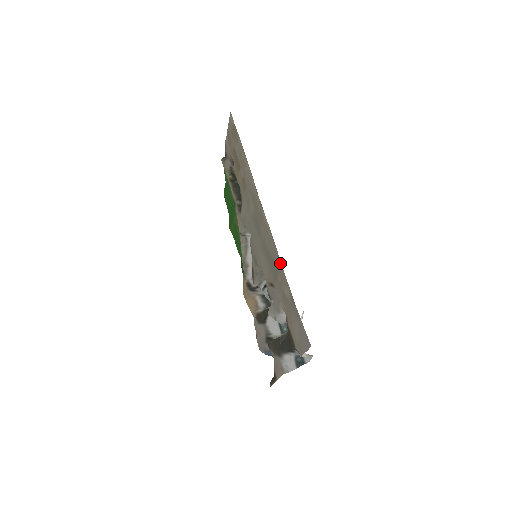
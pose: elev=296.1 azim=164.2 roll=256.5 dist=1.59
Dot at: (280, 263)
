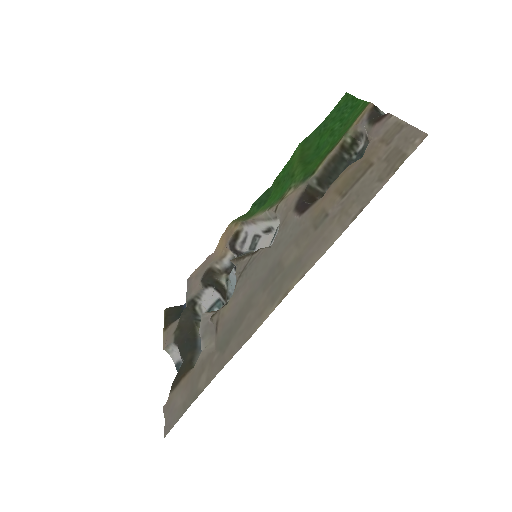
Dot at: (225, 363)
